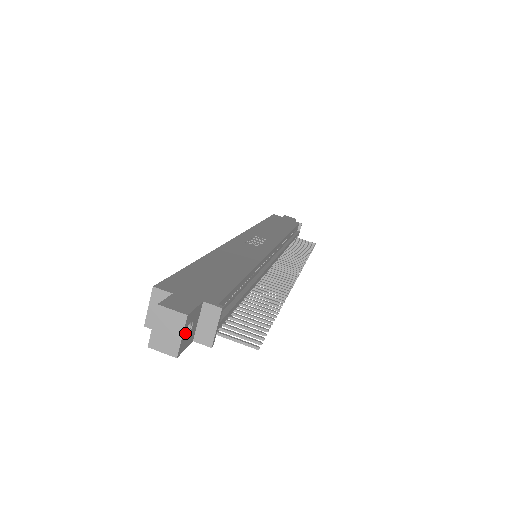
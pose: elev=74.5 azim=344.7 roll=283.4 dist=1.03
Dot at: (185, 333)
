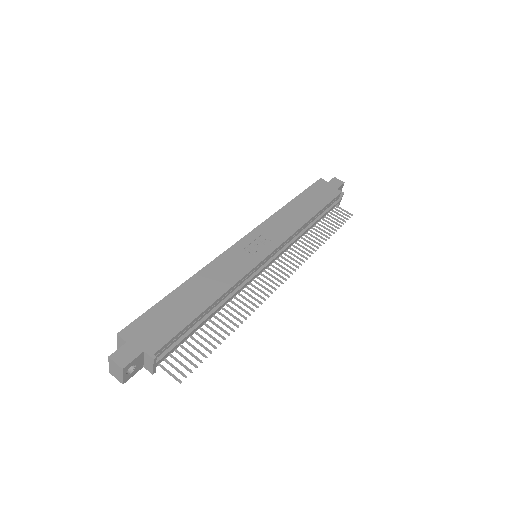
Dot at: (131, 369)
